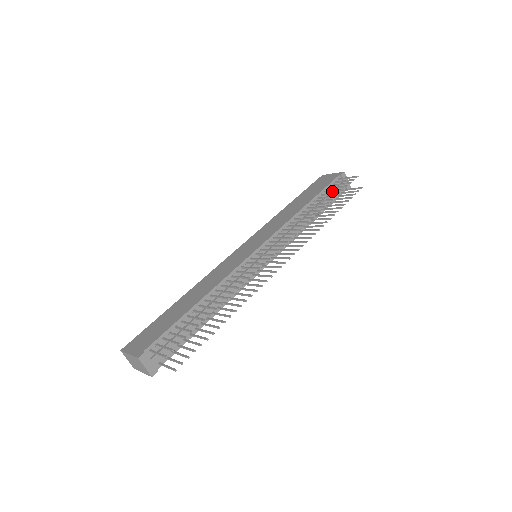
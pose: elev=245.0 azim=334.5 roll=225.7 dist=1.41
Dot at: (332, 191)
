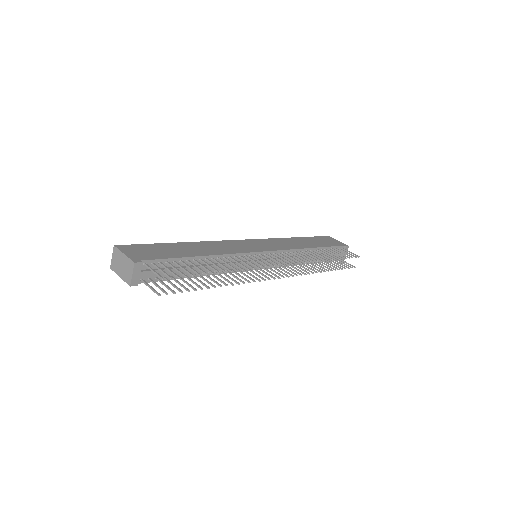
Dot at: (335, 253)
